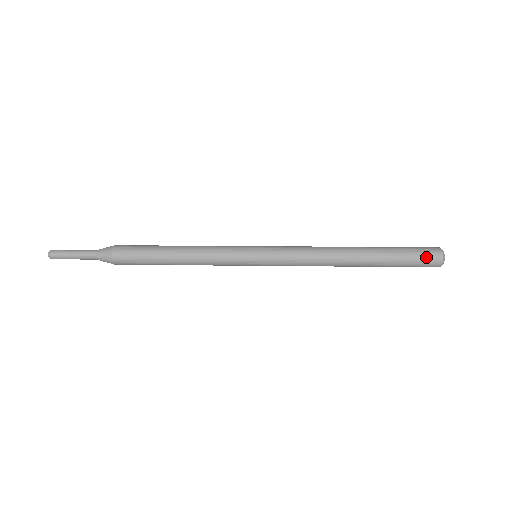
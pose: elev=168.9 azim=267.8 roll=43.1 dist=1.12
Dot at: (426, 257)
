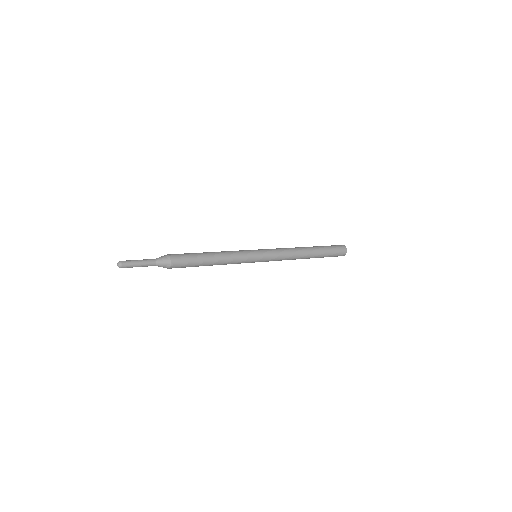
Dot at: (340, 251)
